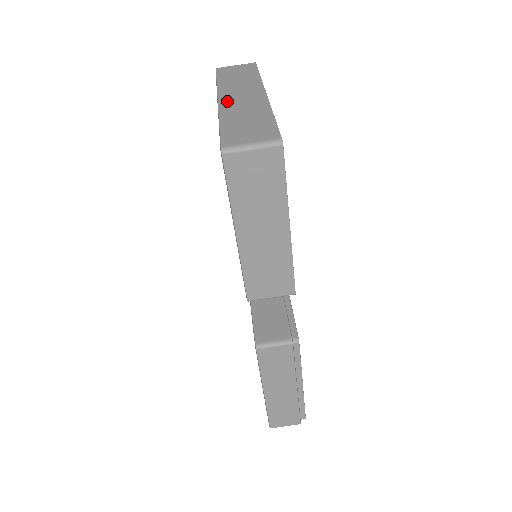
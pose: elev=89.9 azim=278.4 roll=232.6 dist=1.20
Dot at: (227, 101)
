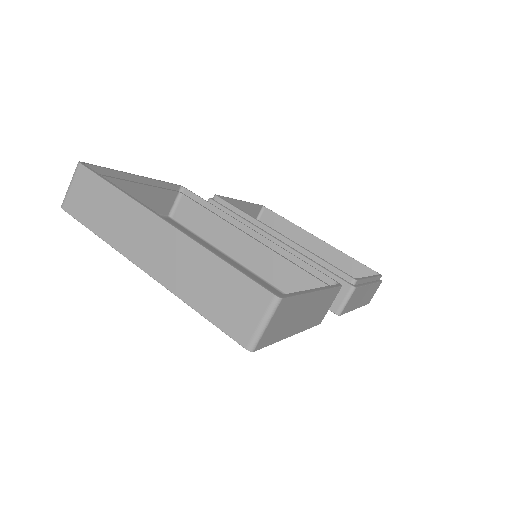
Dot at: (155, 268)
